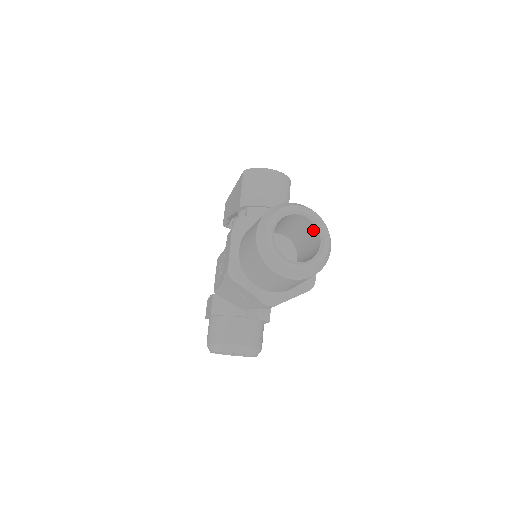
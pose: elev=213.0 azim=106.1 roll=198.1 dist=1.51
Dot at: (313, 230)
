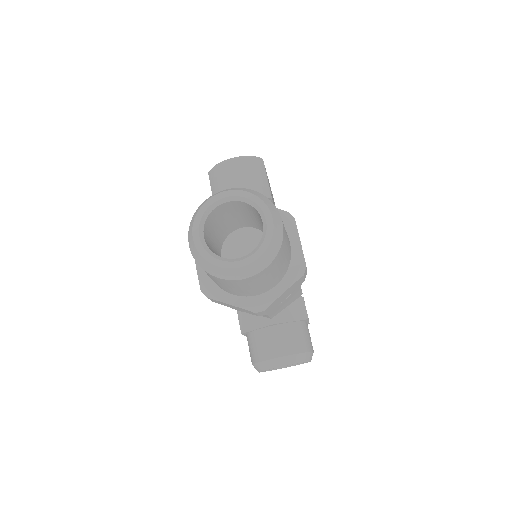
Dot at: (255, 211)
